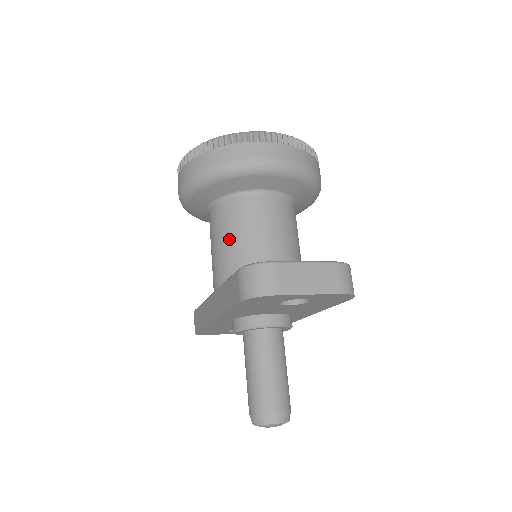
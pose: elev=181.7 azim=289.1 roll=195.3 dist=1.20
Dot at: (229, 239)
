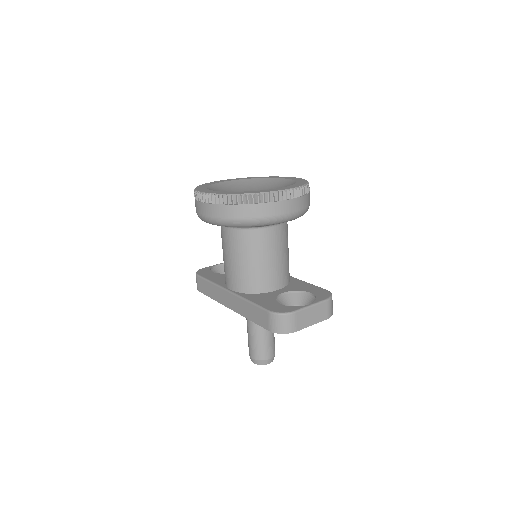
Dot at: (246, 261)
